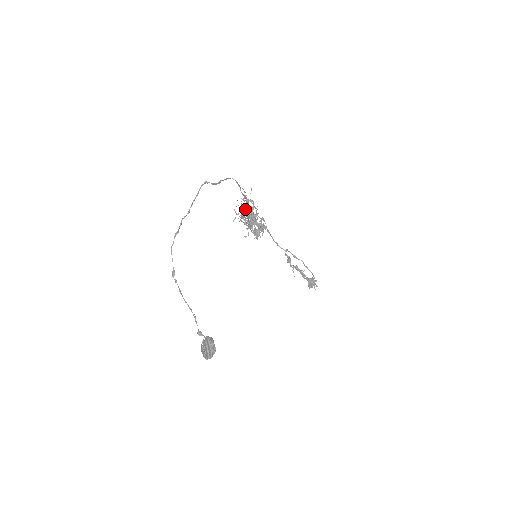
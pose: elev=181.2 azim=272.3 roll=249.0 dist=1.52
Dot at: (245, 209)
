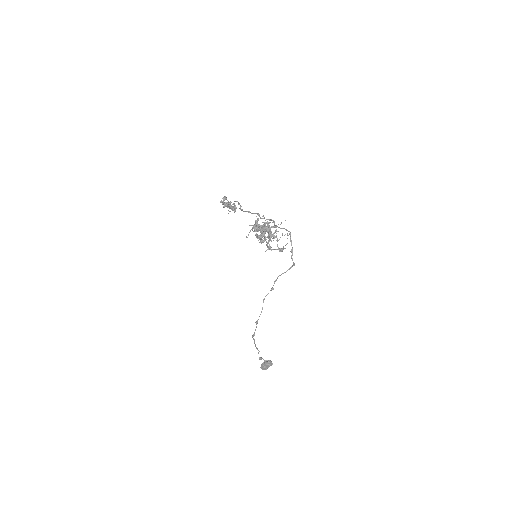
Dot at: occluded
